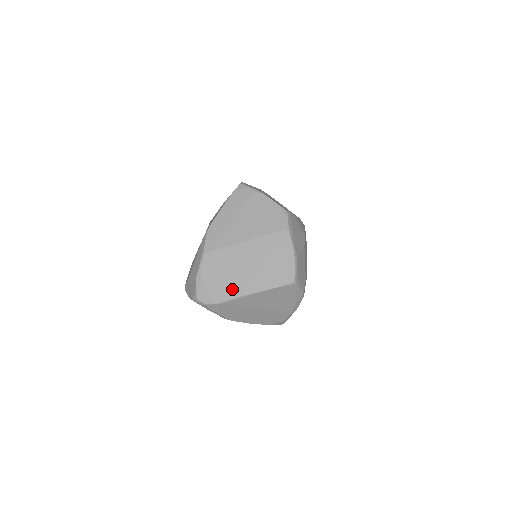
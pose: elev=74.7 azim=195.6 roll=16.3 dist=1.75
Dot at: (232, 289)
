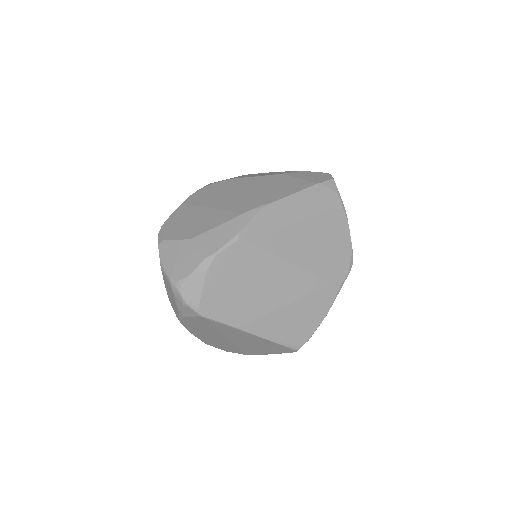
Dot at: (233, 310)
